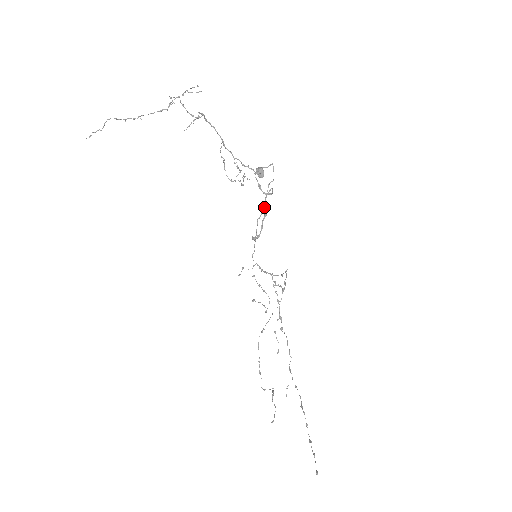
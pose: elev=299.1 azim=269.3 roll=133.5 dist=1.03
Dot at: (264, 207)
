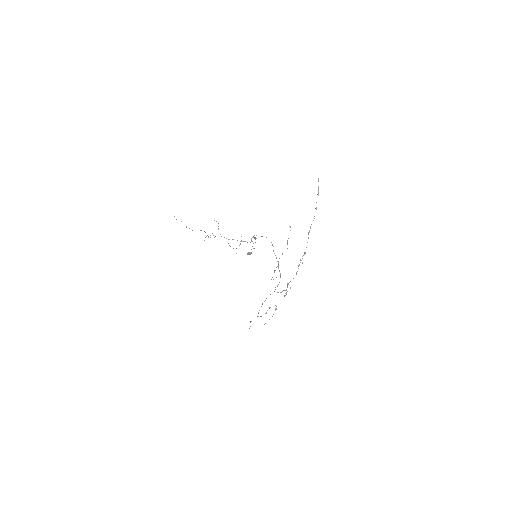
Dot at: occluded
